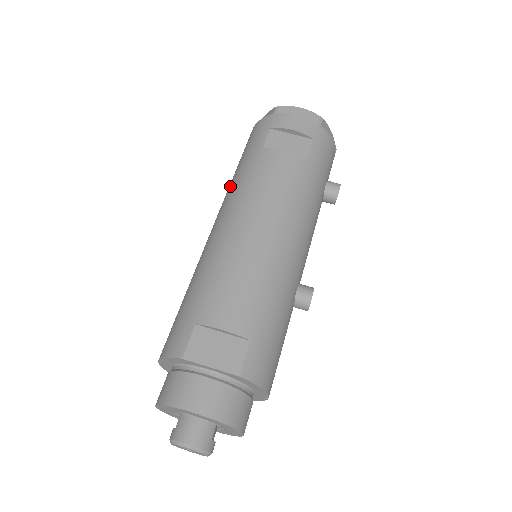
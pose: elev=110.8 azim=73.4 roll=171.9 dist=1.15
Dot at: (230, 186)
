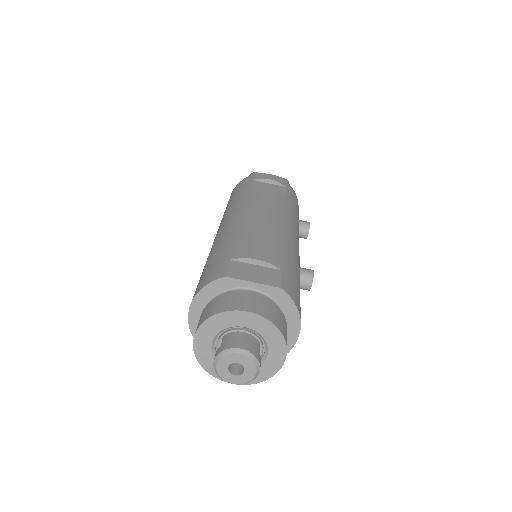
Dot at: (226, 211)
